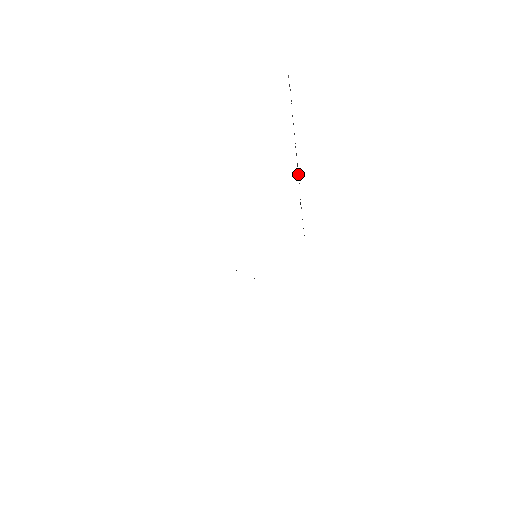
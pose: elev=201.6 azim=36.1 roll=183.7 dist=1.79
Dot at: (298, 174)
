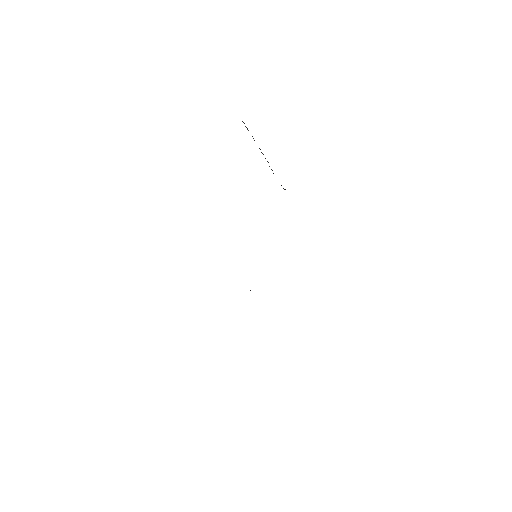
Dot at: (265, 158)
